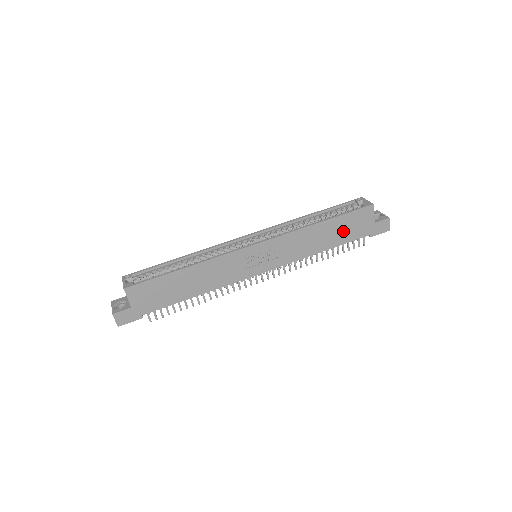
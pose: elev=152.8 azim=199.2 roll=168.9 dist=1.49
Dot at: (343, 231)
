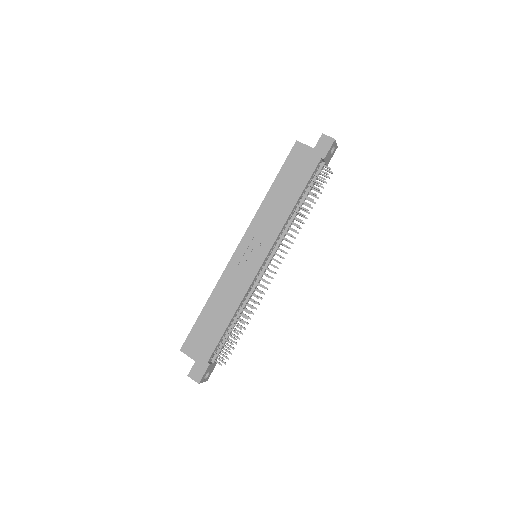
Dot at: (295, 178)
